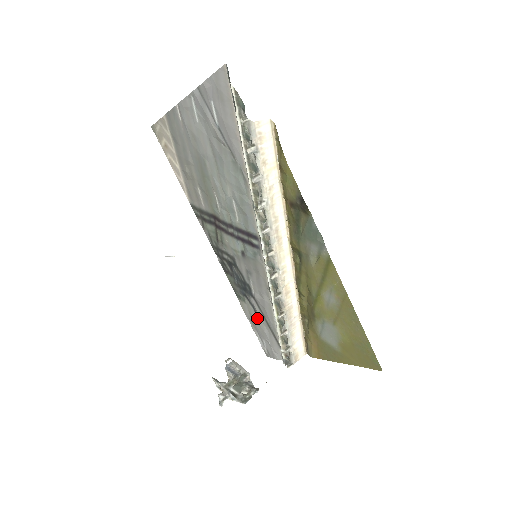
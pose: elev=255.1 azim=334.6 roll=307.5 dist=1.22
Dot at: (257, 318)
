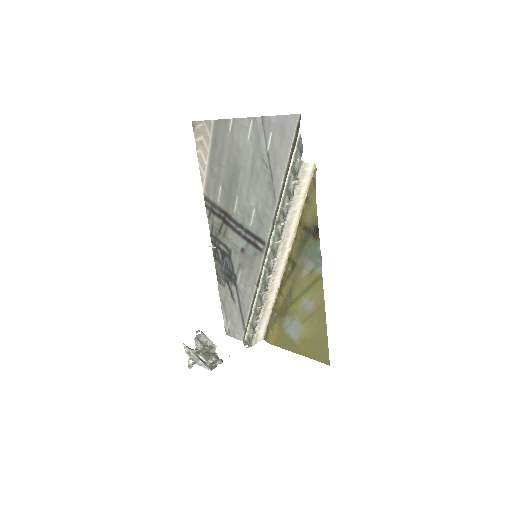
Dot at: (231, 302)
